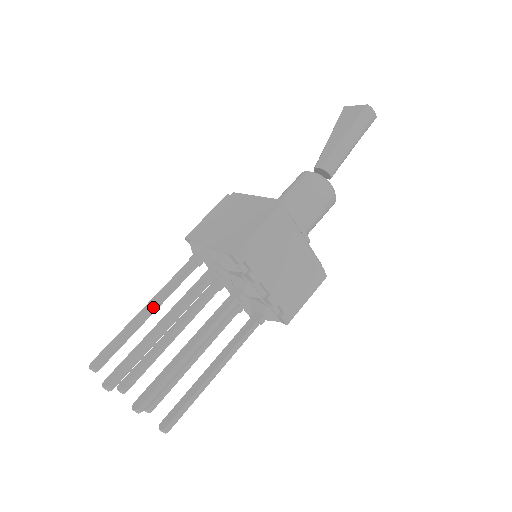
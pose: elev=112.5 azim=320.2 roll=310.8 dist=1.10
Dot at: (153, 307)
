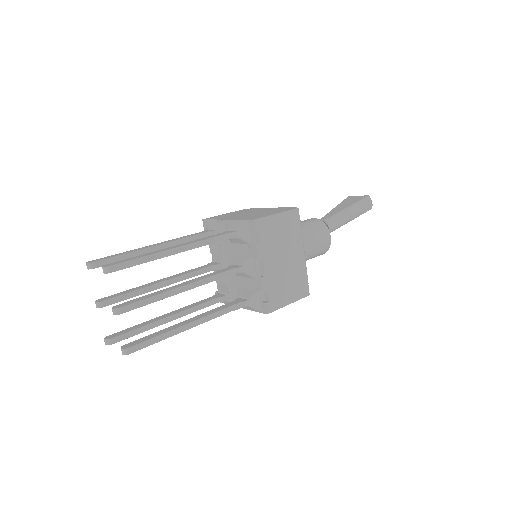
Dot at: (162, 245)
